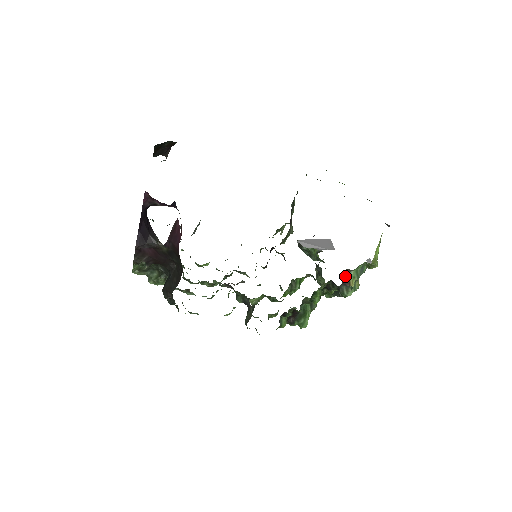
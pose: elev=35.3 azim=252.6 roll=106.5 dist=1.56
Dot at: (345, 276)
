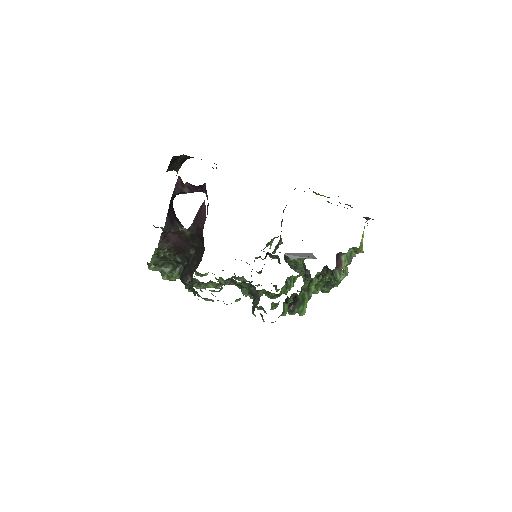
Dot at: (338, 259)
